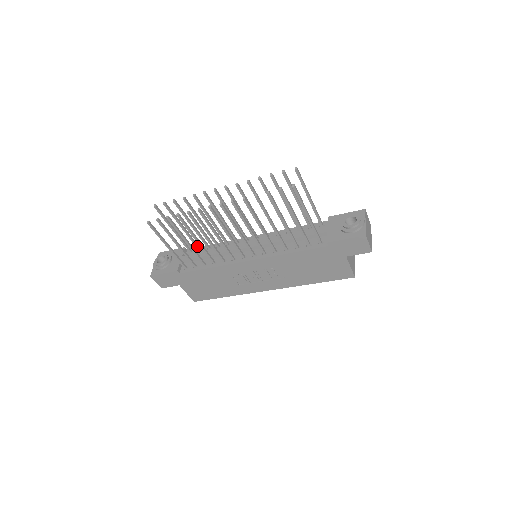
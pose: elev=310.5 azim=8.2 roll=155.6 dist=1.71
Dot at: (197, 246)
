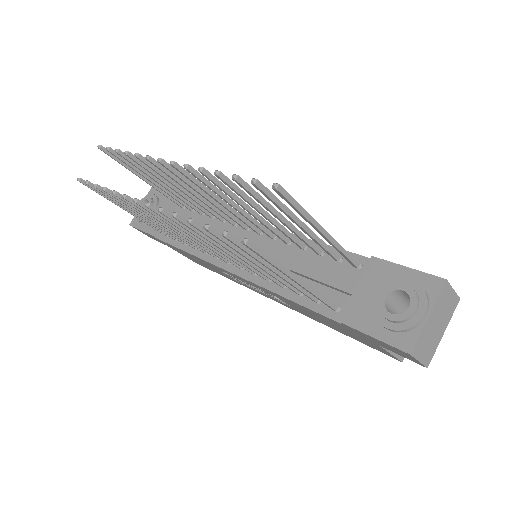
Dot at: (184, 205)
